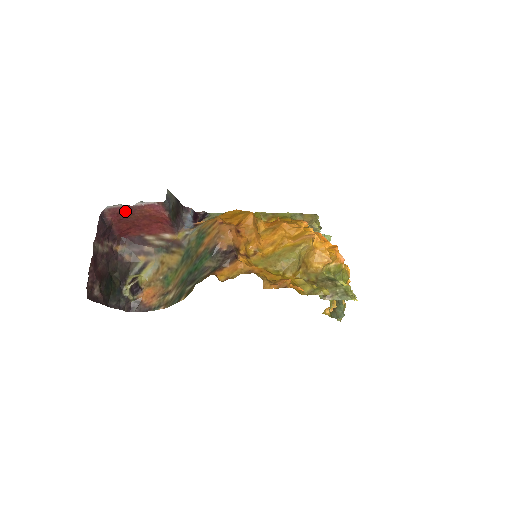
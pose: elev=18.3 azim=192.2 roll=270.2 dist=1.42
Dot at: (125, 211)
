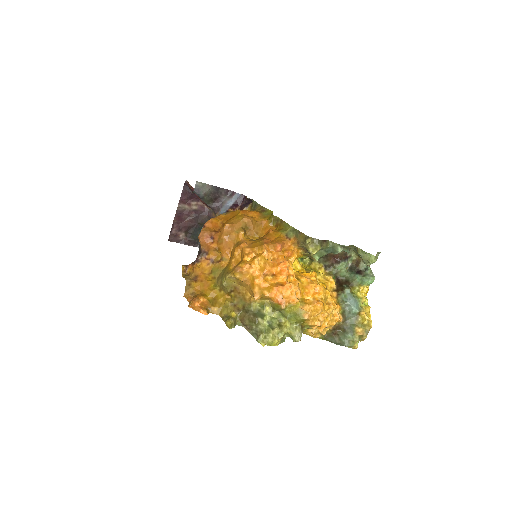
Dot at: (191, 187)
